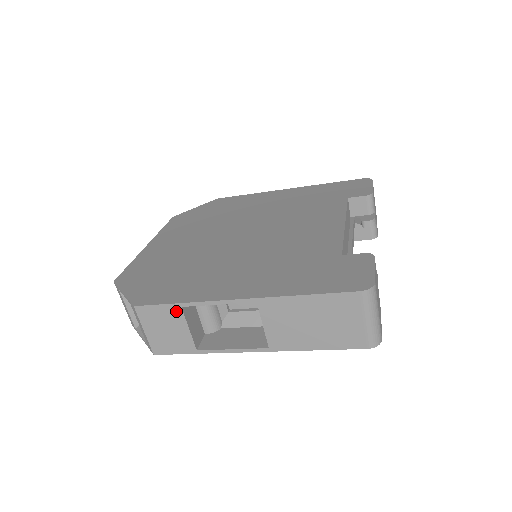
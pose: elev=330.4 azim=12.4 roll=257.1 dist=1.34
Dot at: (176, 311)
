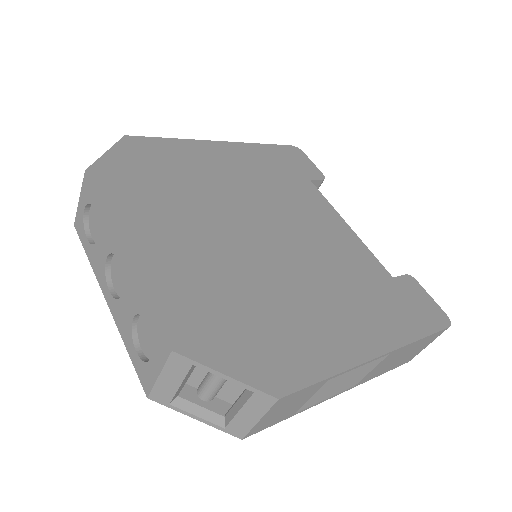
Dot at: (318, 386)
